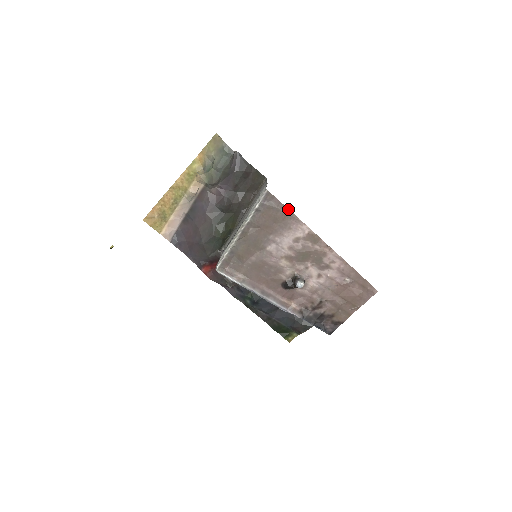
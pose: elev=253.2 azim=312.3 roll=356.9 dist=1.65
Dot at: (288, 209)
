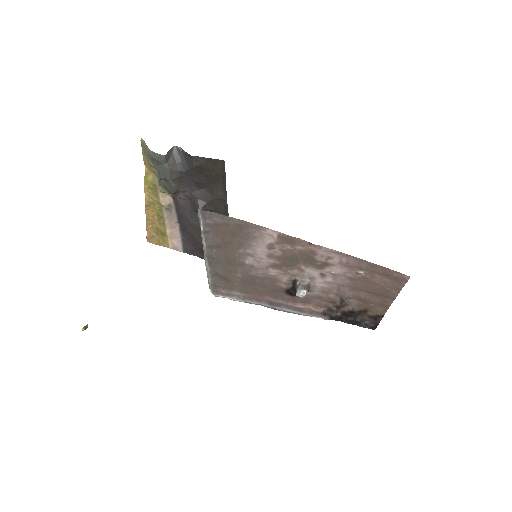
Dot at: (237, 219)
